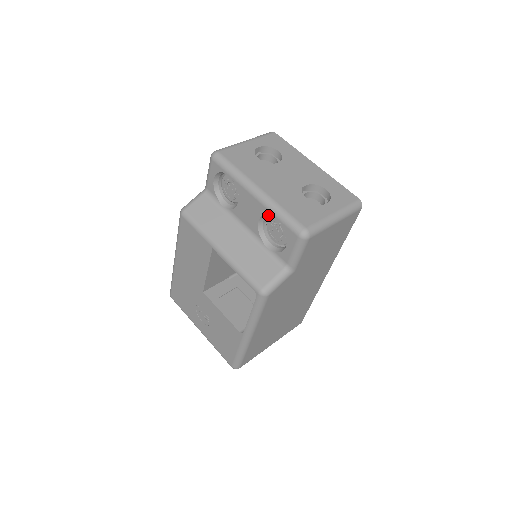
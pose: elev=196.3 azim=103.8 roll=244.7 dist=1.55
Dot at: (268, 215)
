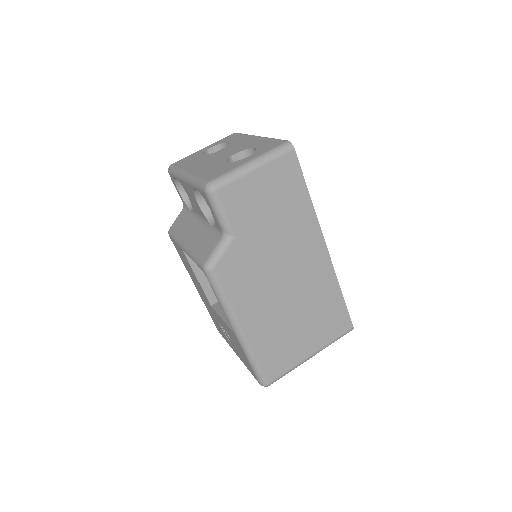
Dot at: occluded
